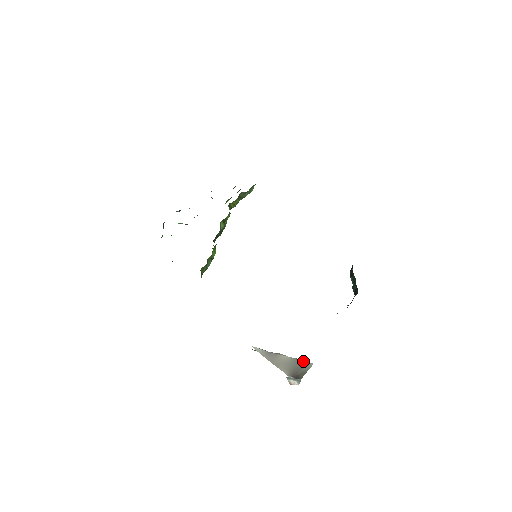
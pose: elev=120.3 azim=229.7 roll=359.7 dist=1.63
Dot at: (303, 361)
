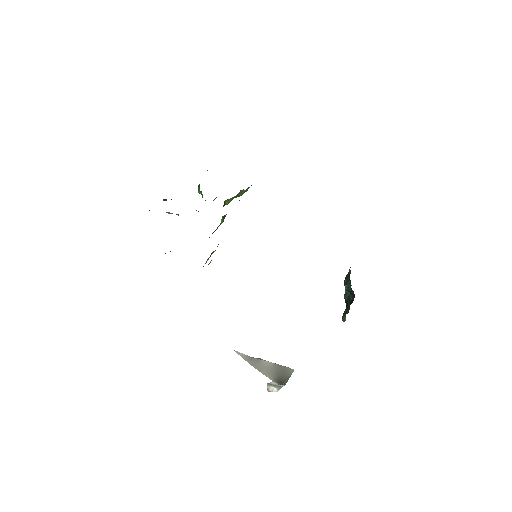
Dot at: (285, 367)
